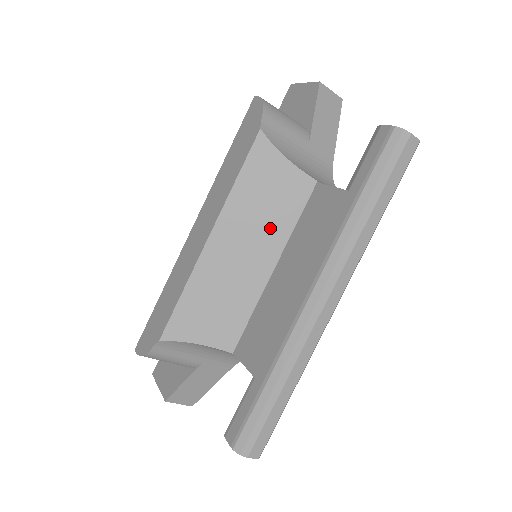
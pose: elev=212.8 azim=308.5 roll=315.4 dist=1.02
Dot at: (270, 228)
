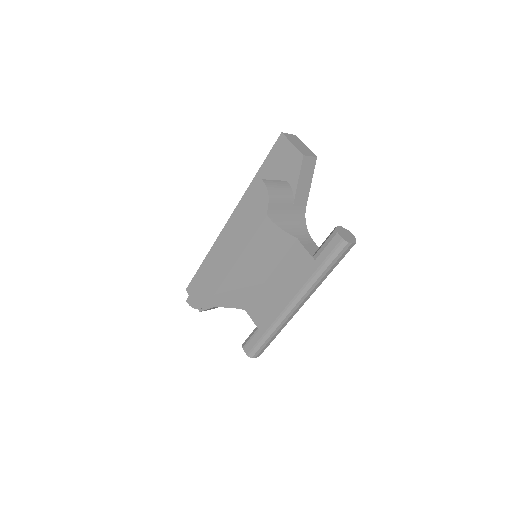
Dot at: (269, 260)
